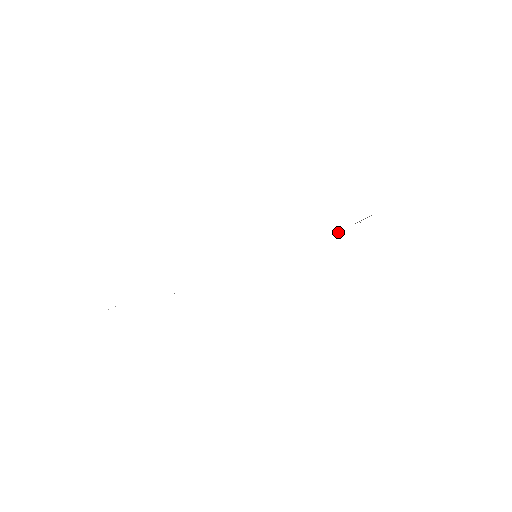
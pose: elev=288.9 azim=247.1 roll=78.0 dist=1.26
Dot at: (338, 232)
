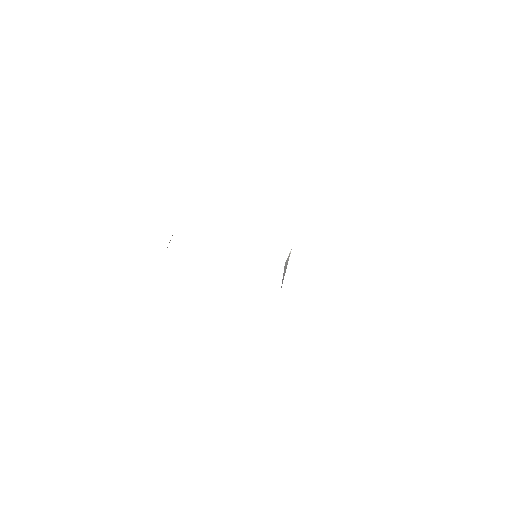
Dot at: occluded
